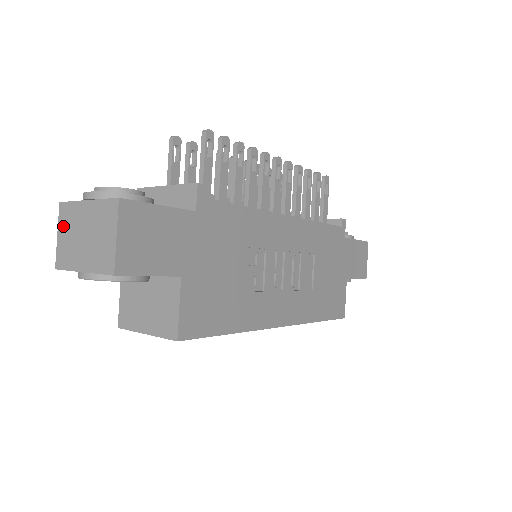
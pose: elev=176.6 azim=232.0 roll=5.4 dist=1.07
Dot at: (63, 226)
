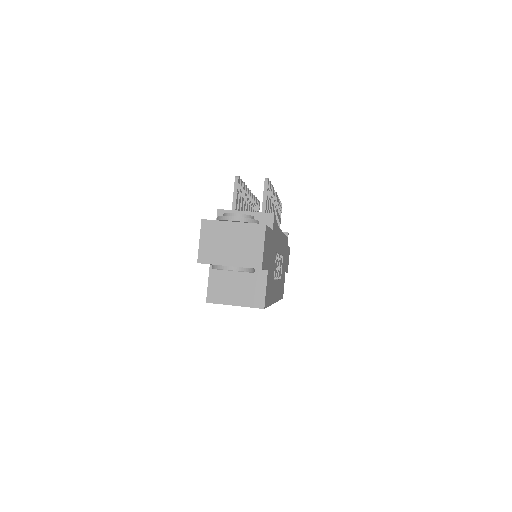
Dot at: (207, 235)
